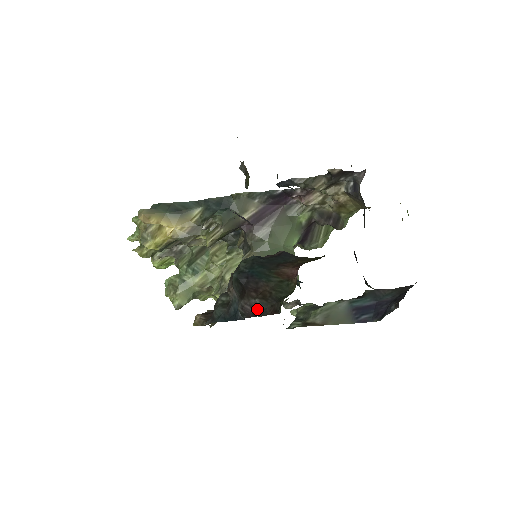
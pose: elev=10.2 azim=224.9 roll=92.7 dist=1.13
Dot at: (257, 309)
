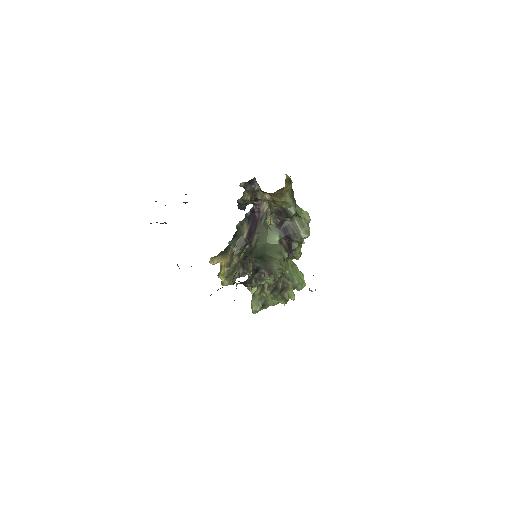
Dot at: occluded
